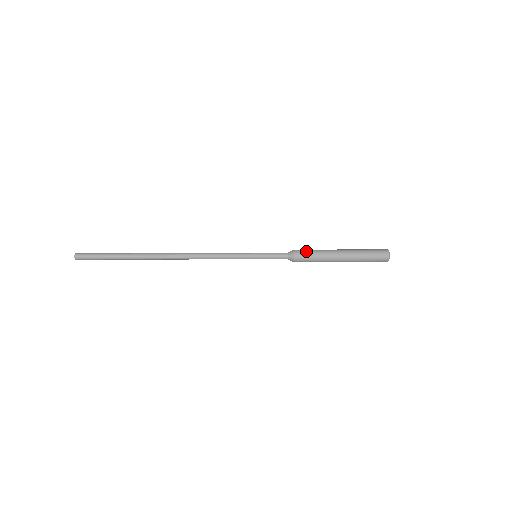
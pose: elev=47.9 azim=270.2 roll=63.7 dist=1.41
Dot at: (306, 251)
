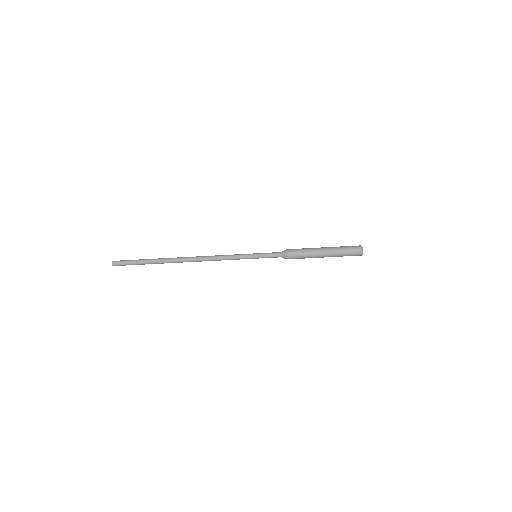
Dot at: (296, 250)
